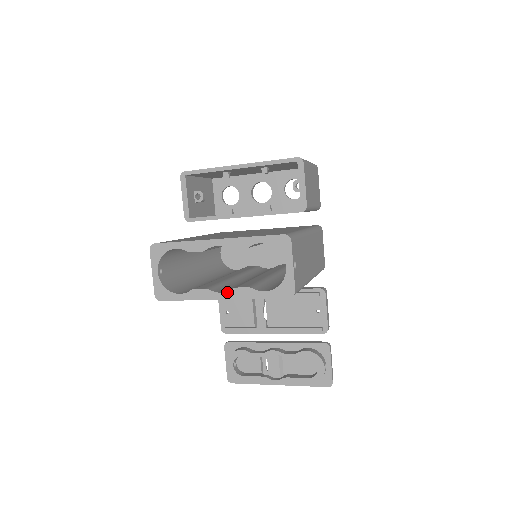
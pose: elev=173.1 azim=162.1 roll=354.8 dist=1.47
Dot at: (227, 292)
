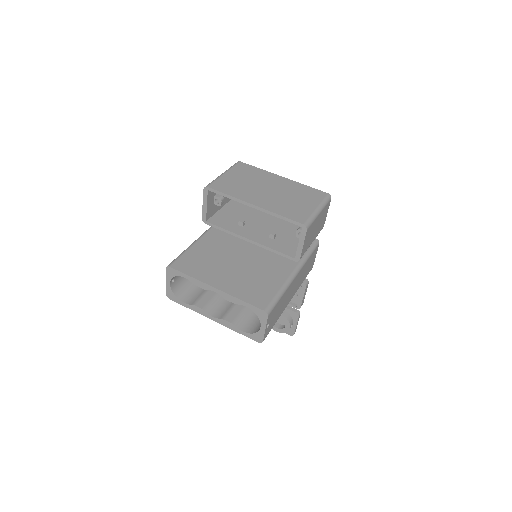
Dot at: (217, 319)
